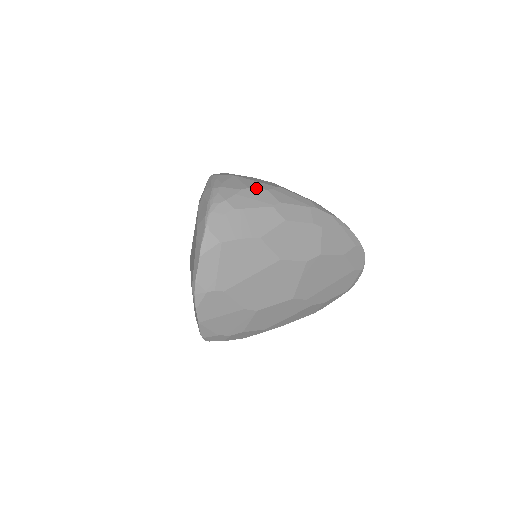
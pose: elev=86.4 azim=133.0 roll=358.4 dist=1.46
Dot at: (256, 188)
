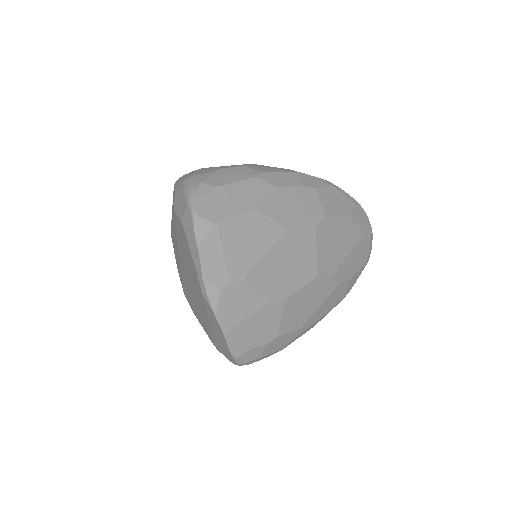
Dot at: (230, 167)
